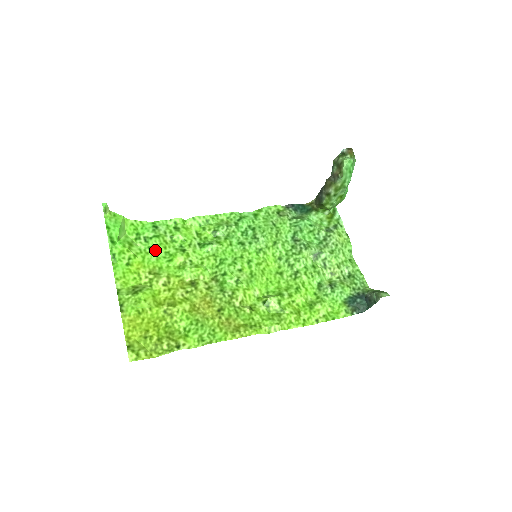
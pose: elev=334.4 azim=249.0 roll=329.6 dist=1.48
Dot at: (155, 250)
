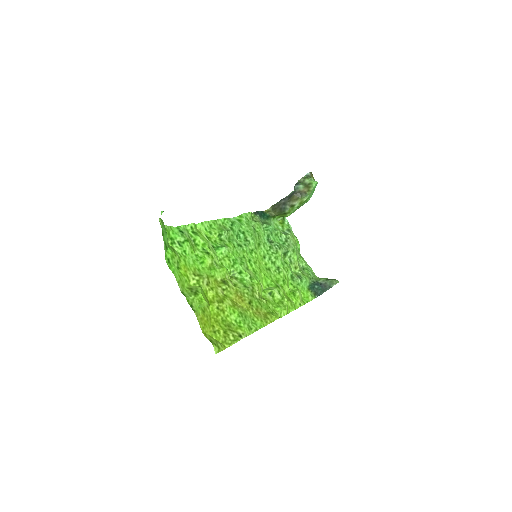
Dot at: (189, 253)
